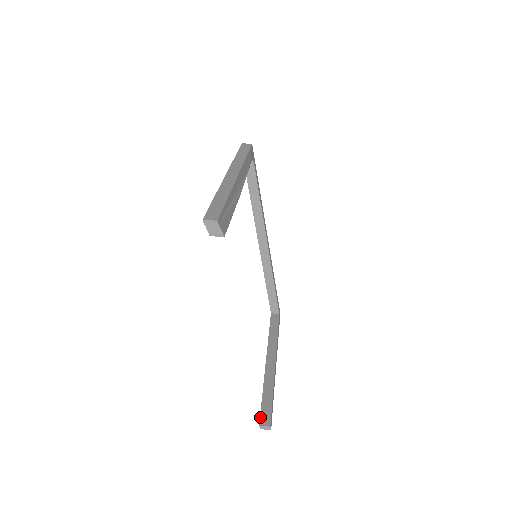
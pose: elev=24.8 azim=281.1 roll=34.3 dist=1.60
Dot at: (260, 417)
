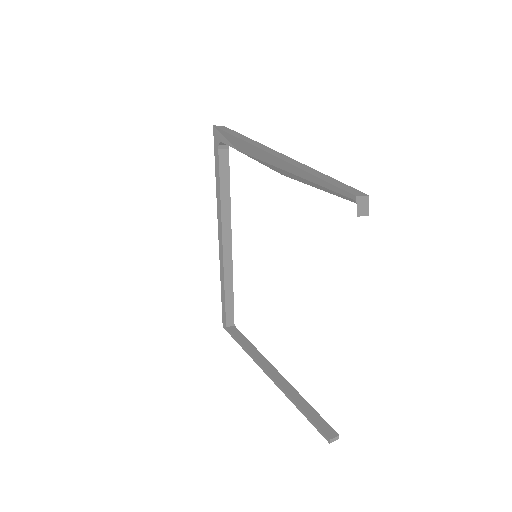
Dot at: (323, 431)
